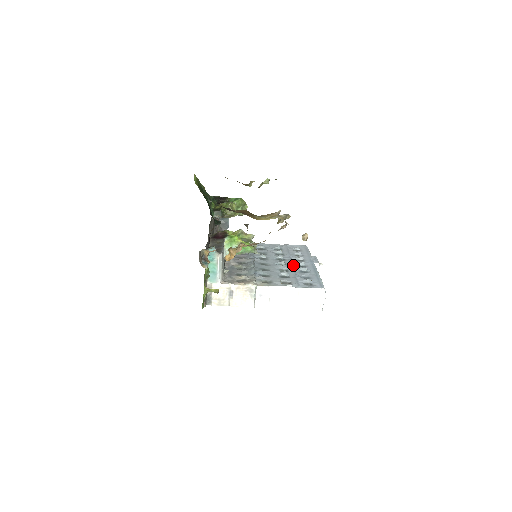
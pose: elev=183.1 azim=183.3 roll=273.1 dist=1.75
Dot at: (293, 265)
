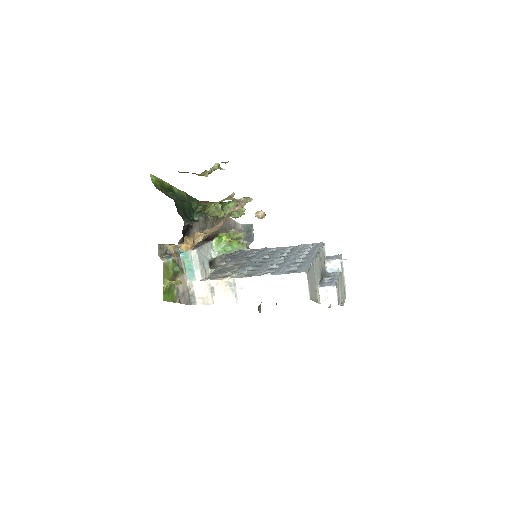
Dot at: (291, 259)
